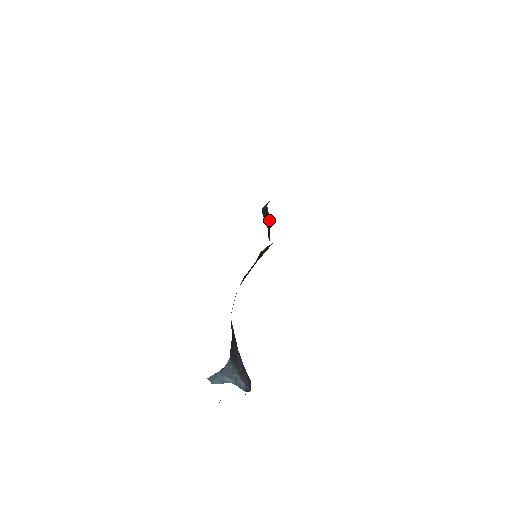
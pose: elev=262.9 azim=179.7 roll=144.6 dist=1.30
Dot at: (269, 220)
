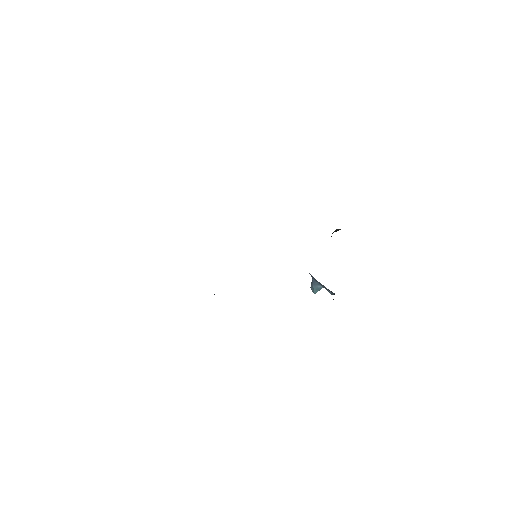
Dot at: occluded
